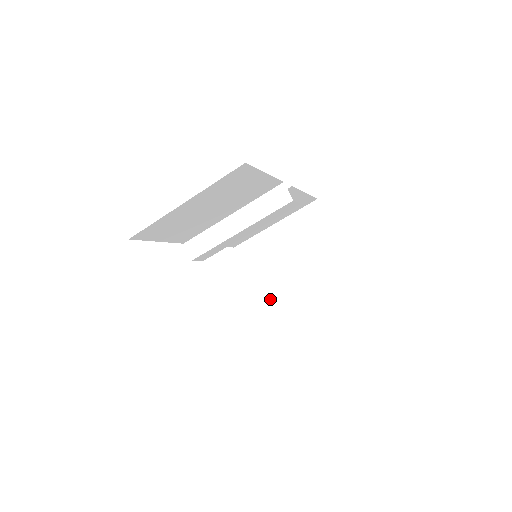
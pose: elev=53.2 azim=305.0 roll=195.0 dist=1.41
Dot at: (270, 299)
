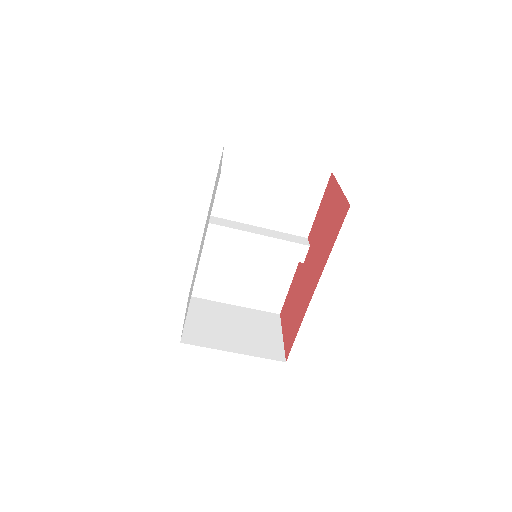
Dot at: (195, 338)
